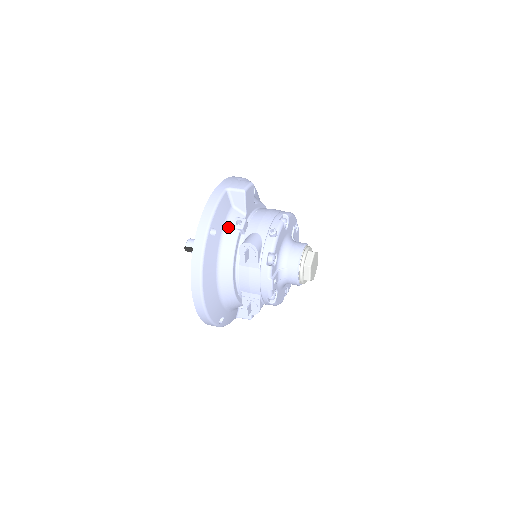
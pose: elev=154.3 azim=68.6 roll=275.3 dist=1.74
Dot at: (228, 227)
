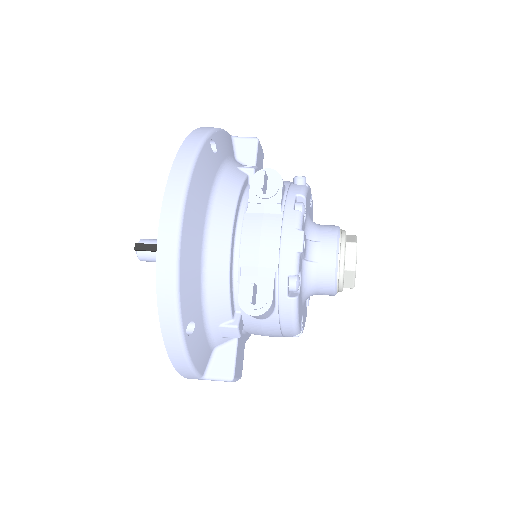
Dot at: (231, 165)
